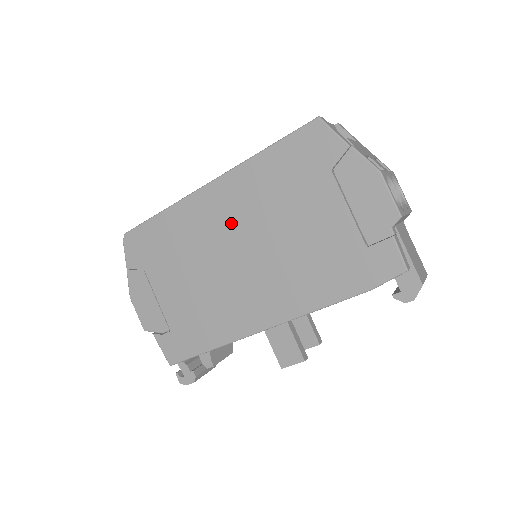
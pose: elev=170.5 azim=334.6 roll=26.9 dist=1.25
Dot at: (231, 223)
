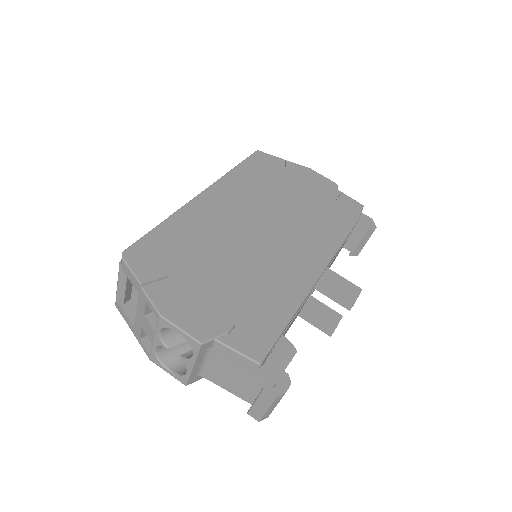
Dot at: (239, 211)
